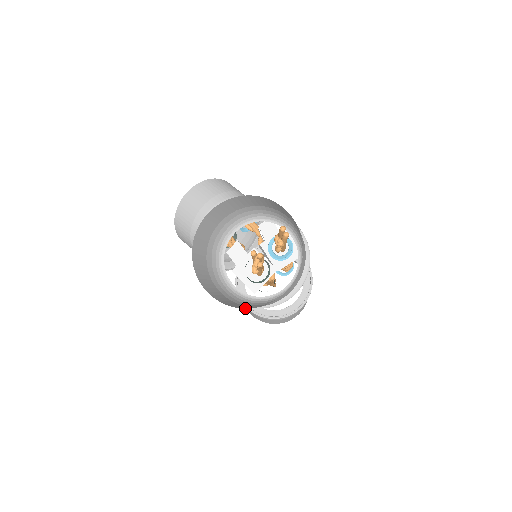
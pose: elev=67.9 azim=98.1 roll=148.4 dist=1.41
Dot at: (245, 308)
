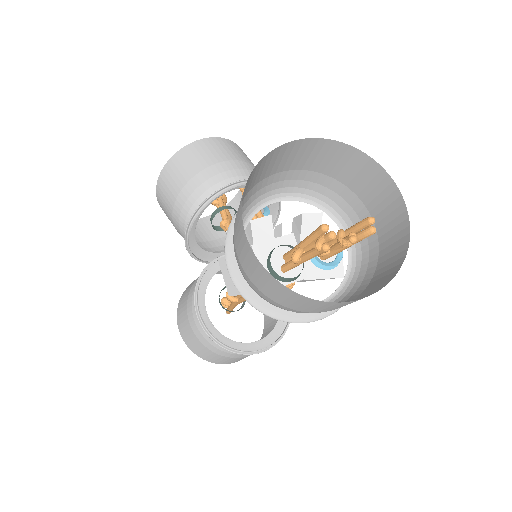
Dot at: (294, 292)
